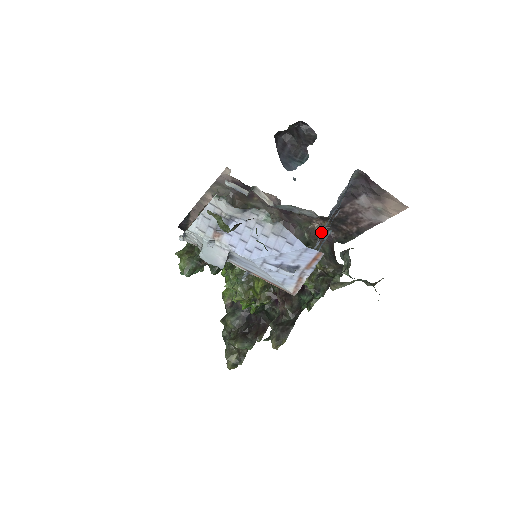
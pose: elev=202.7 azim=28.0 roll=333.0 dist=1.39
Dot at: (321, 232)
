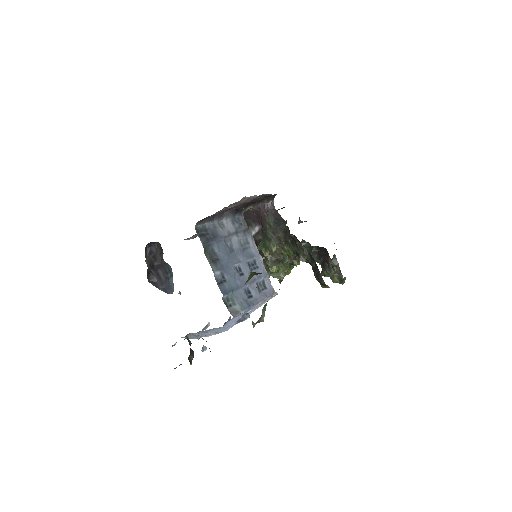
Dot at: (247, 238)
